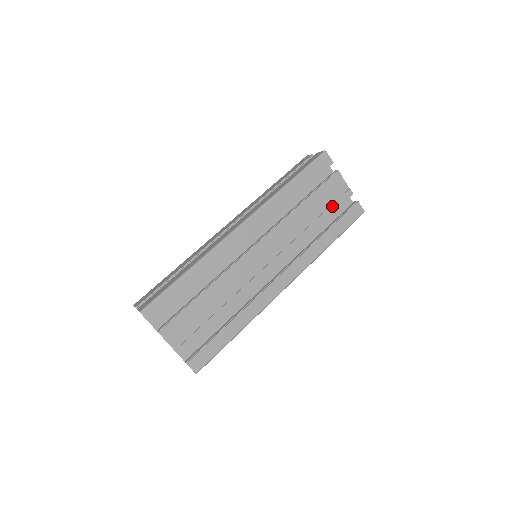
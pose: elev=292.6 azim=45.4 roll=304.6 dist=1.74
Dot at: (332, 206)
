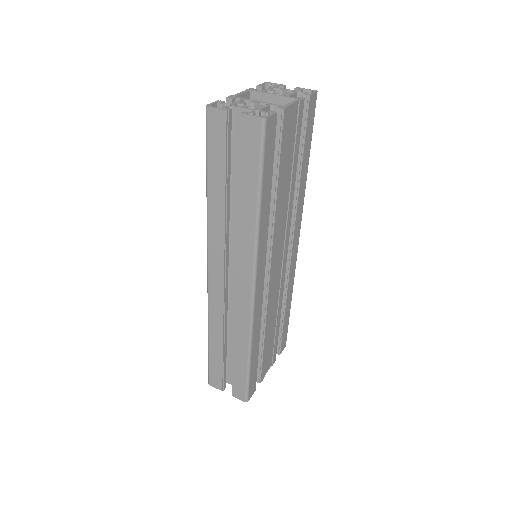
Dot at: (296, 145)
